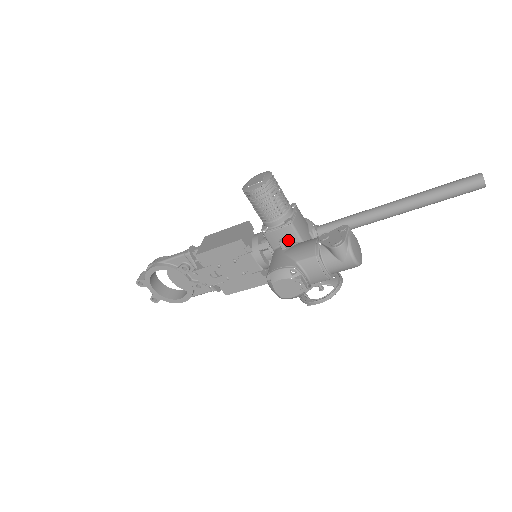
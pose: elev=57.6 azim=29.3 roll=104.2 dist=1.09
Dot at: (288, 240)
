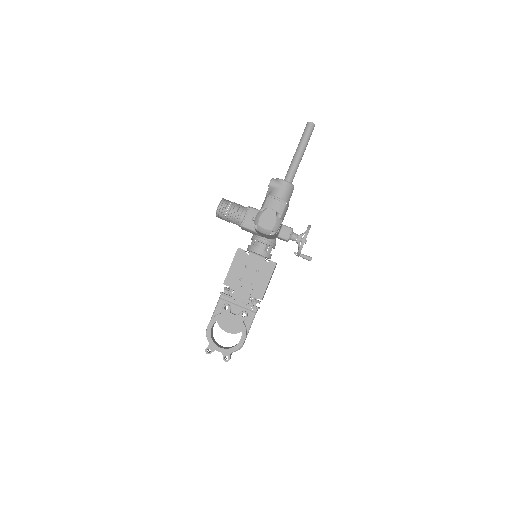
Dot at: occluded
